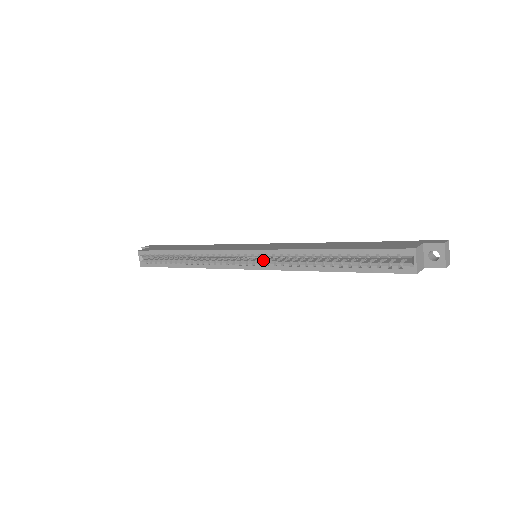
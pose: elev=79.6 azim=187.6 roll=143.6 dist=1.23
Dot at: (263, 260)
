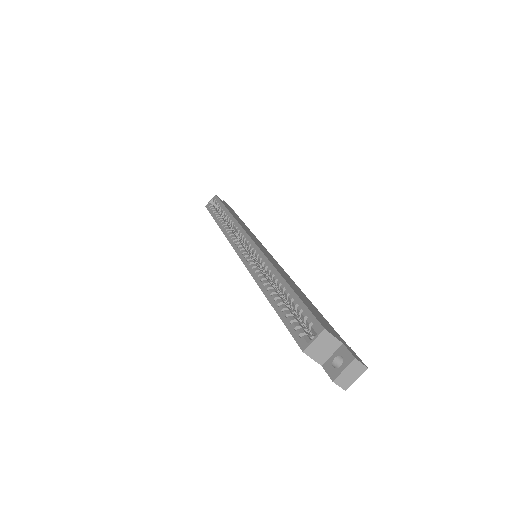
Dot at: (252, 257)
